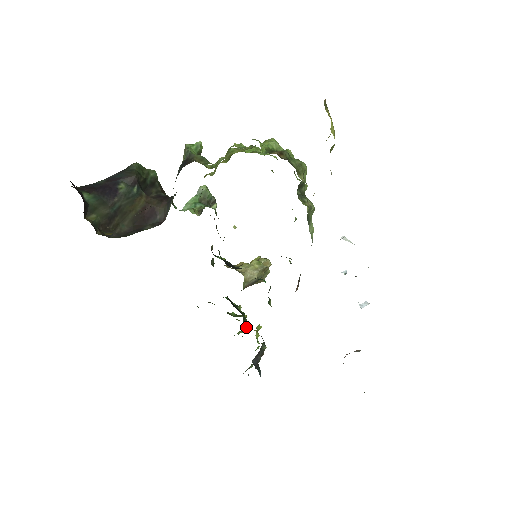
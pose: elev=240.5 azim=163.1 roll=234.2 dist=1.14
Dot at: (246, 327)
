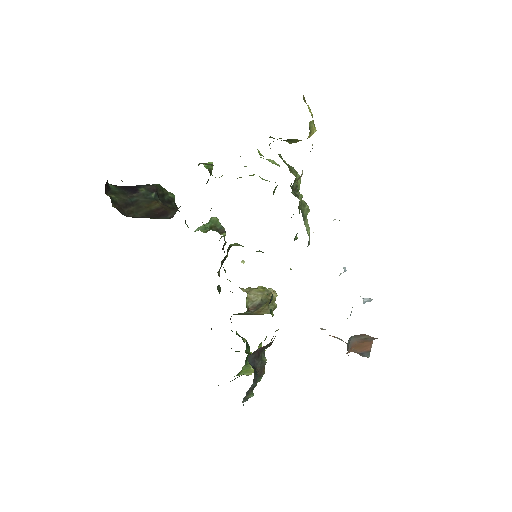
Dot at: (248, 353)
